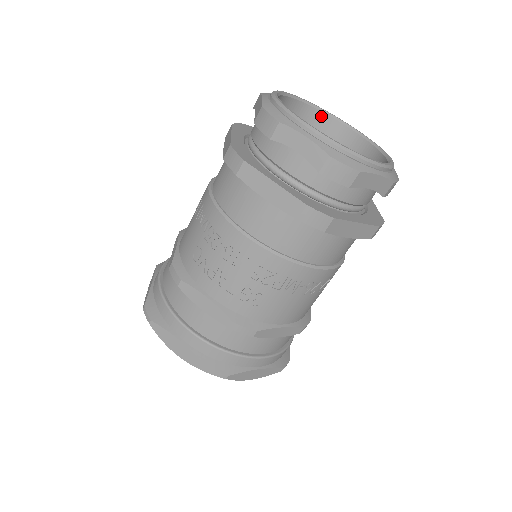
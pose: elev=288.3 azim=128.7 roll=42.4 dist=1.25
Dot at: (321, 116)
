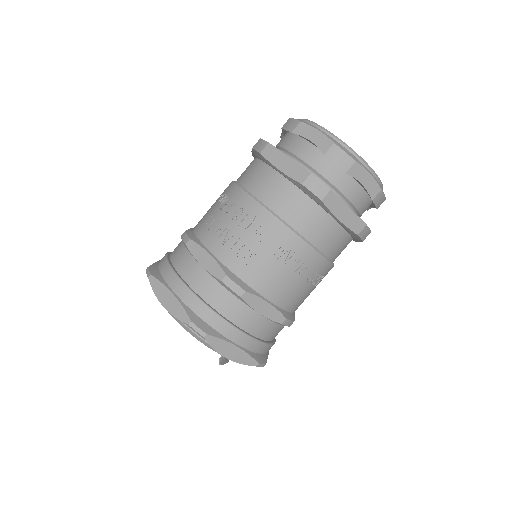
Dot at: occluded
